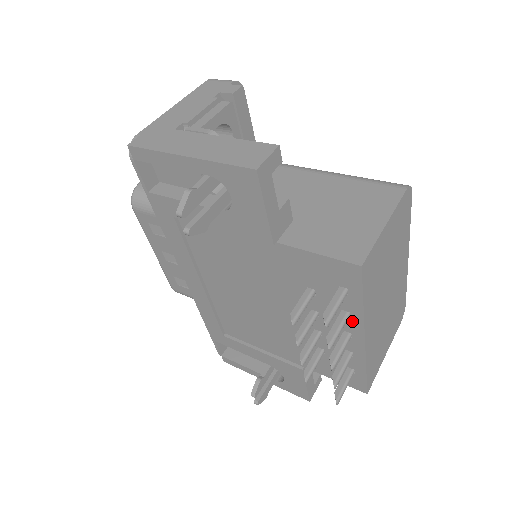
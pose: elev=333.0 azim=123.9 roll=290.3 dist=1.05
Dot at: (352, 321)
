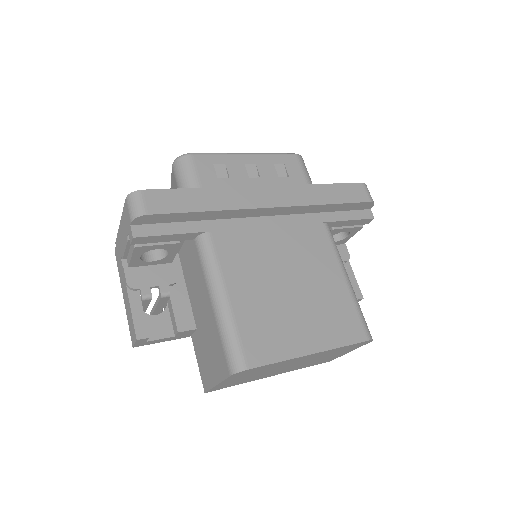
Dot at: occluded
